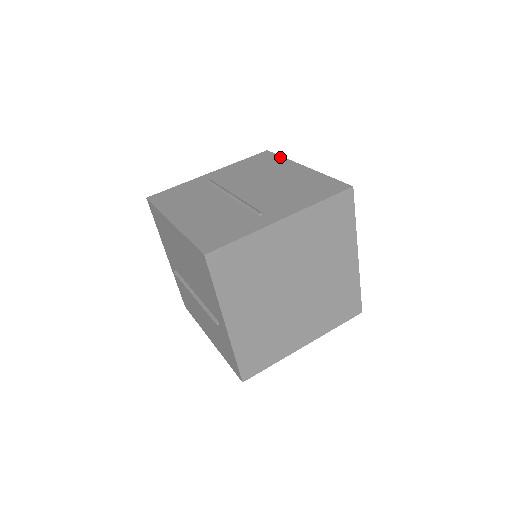
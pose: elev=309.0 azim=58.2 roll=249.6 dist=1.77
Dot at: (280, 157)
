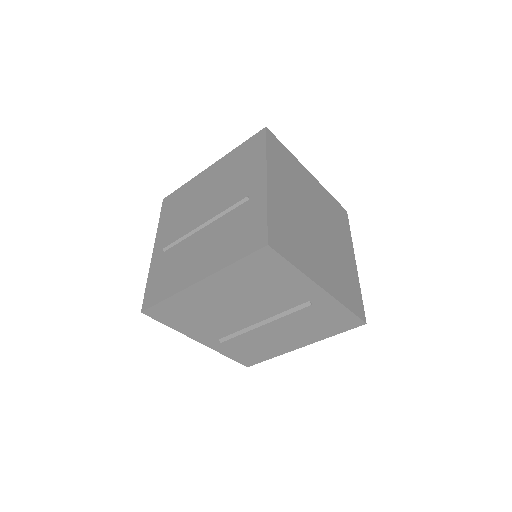
Dot at: (182, 187)
